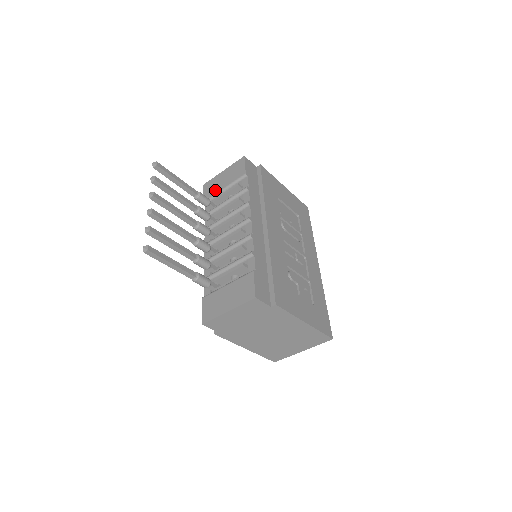
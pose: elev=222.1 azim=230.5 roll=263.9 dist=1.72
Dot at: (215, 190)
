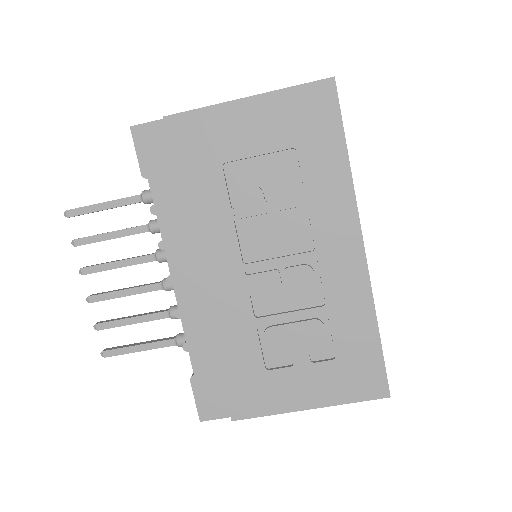
Dot at: occluded
